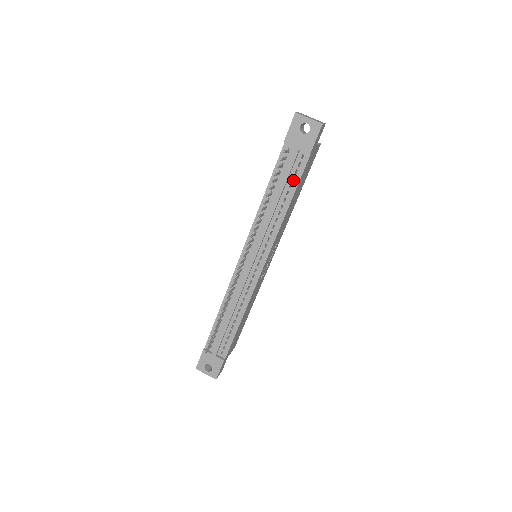
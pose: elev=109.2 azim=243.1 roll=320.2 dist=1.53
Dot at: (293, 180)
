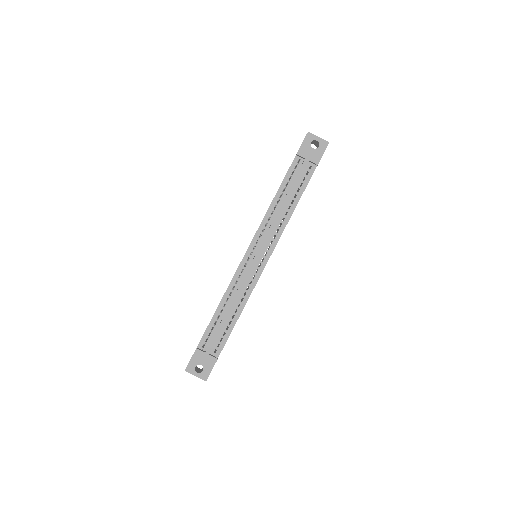
Dot at: (300, 187)
